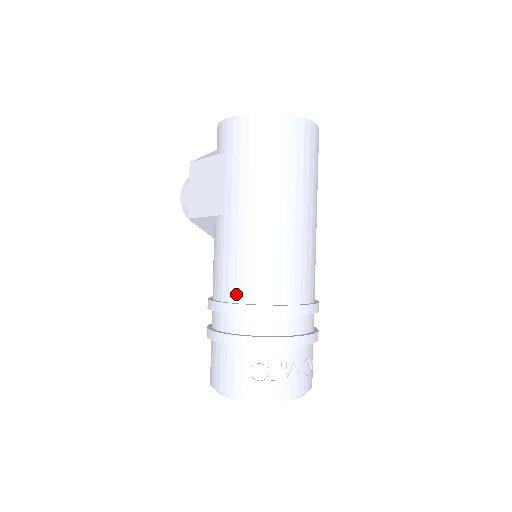
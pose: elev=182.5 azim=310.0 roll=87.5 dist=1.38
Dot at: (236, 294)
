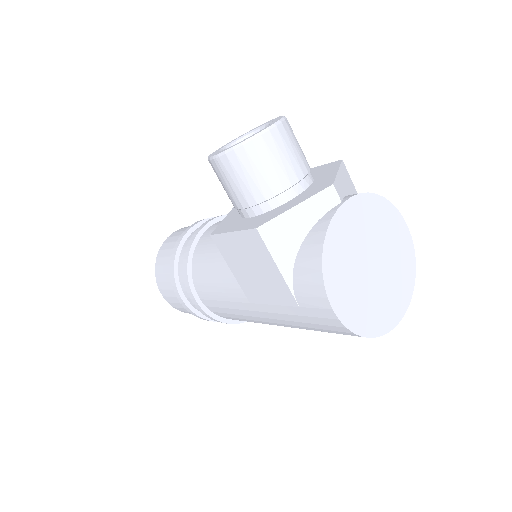
Dot at: (216, 312)
